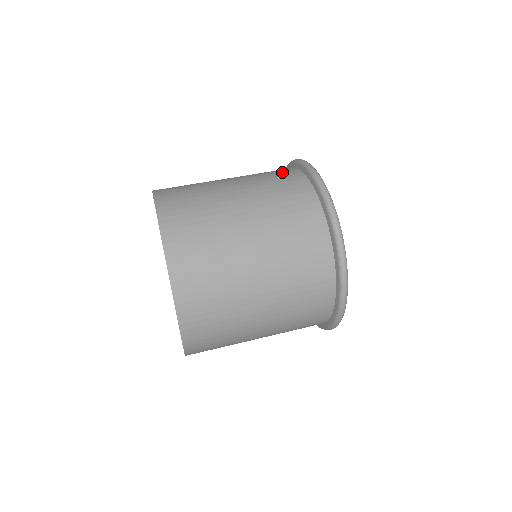
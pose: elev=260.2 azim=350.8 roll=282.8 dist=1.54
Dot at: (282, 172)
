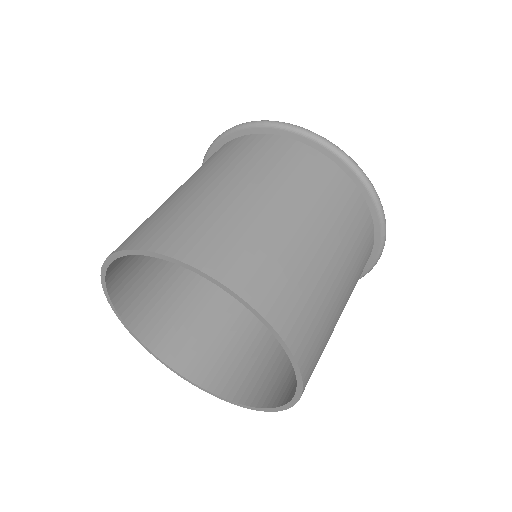
Dot at: (231, 147)
